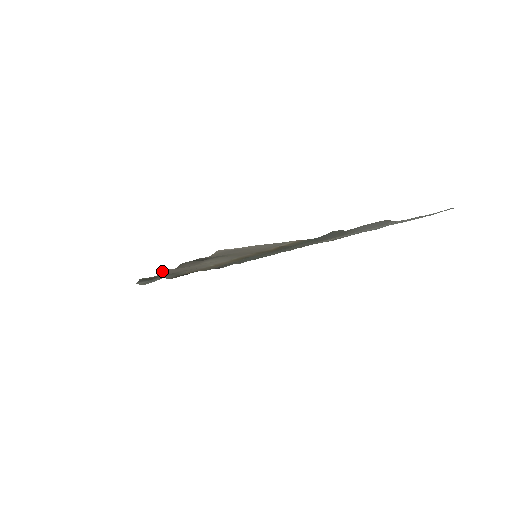
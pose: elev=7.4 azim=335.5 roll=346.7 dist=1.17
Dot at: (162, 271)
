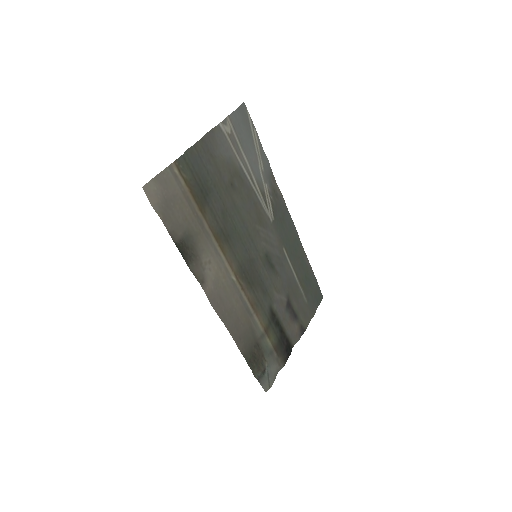
Dot at: (217, 314)
